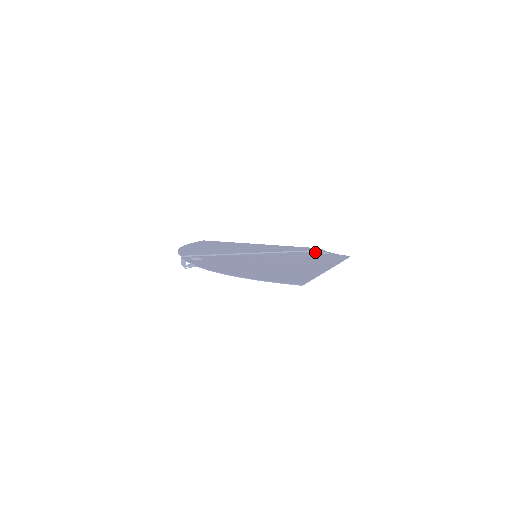
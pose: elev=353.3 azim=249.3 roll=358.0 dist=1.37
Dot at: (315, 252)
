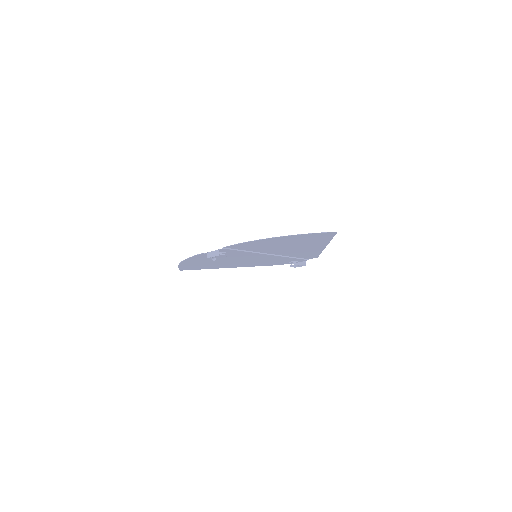
Dot at: (287, 262)
